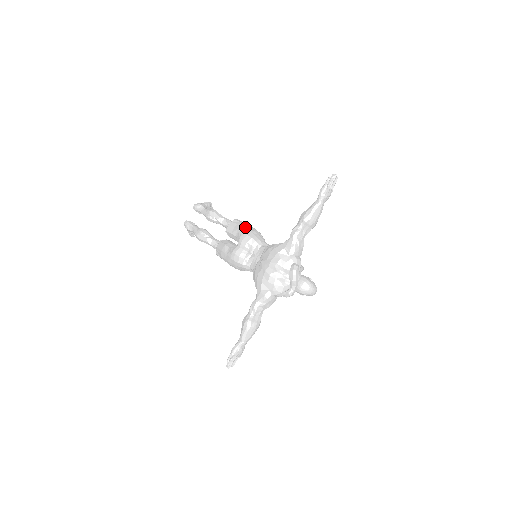
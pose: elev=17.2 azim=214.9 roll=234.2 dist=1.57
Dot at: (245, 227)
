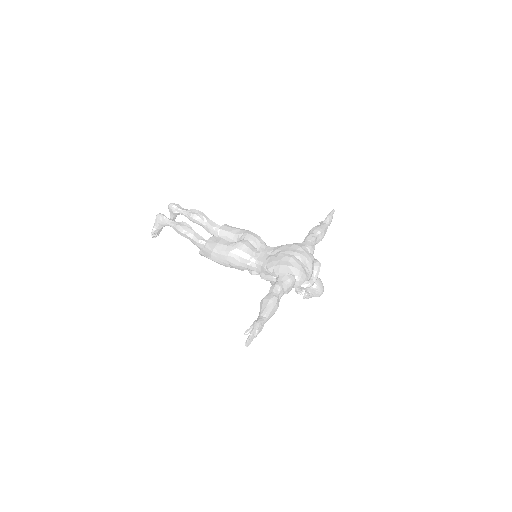
Dot at: occluded
